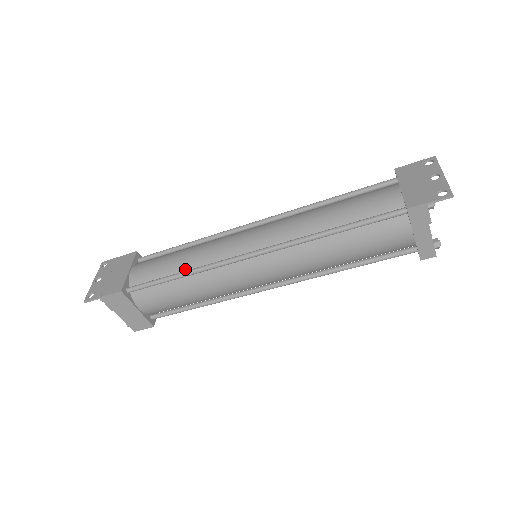
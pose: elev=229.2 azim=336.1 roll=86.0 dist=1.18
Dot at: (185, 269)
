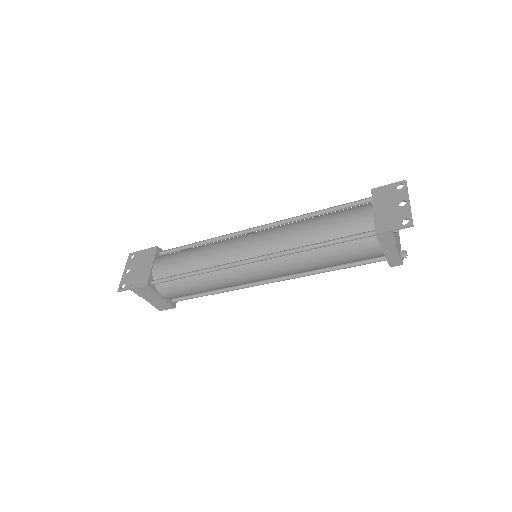
Dot at: (198, 268)
